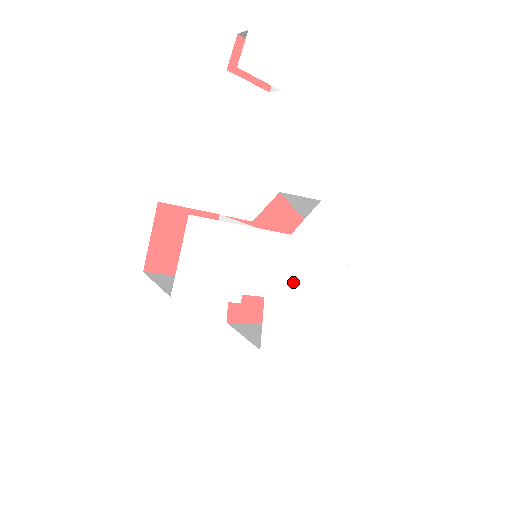
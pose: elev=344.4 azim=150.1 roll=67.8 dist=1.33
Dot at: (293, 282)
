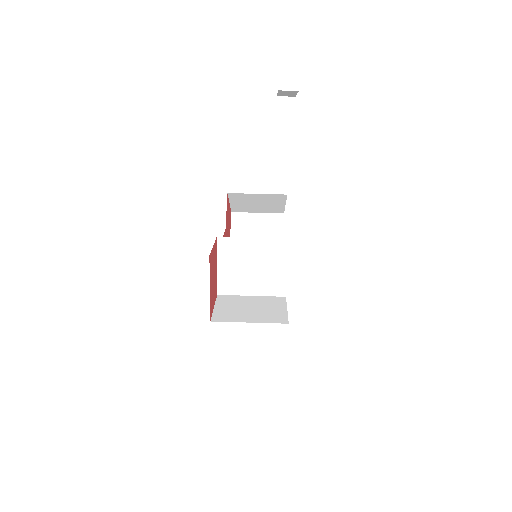
Dot at: occluded
